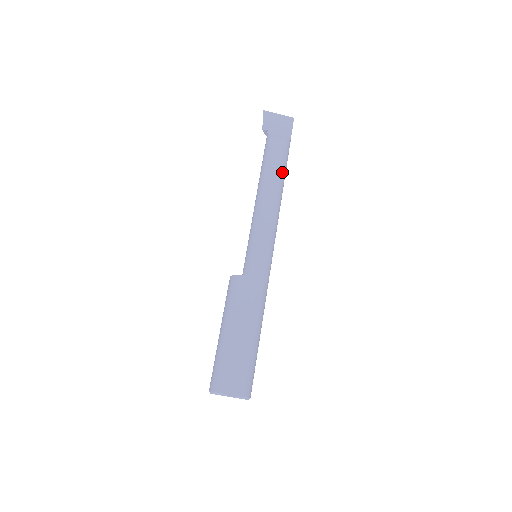
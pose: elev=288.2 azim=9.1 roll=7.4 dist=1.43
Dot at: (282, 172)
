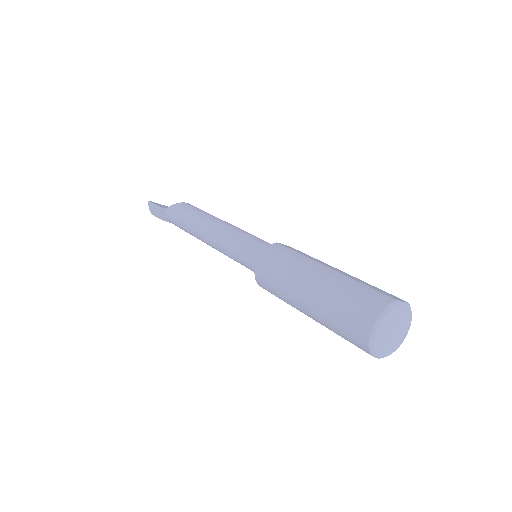
Dot at: occluded
